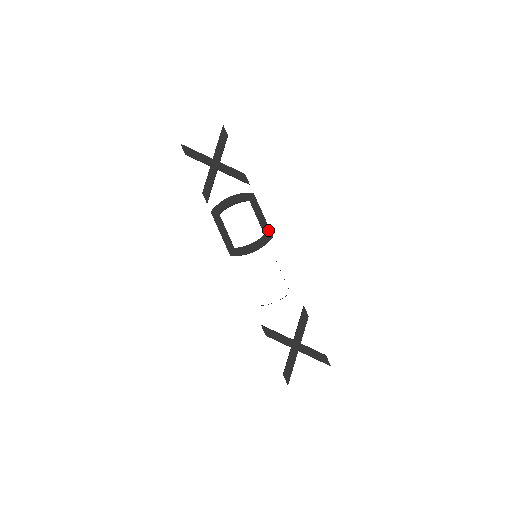
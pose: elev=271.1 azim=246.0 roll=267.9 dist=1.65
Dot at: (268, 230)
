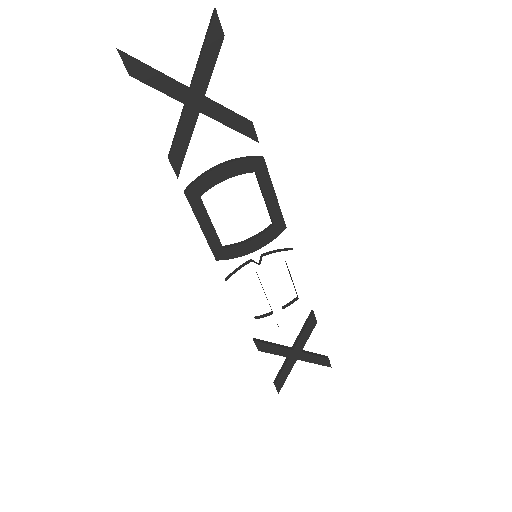
Dot at: (280, 218)
